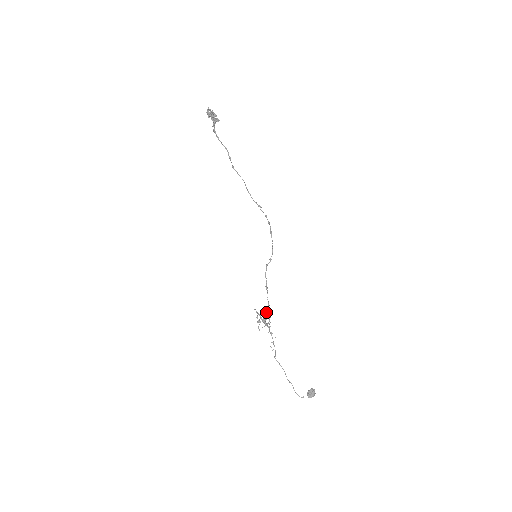
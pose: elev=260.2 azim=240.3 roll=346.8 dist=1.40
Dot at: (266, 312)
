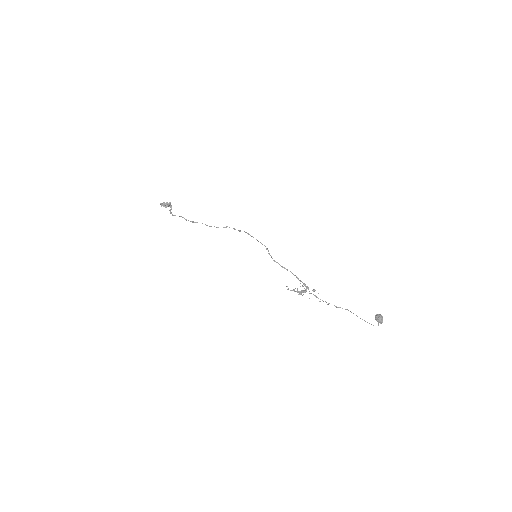
Dot at: occluded
